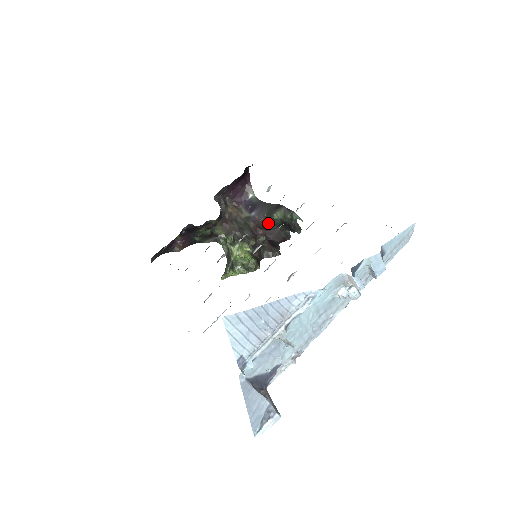
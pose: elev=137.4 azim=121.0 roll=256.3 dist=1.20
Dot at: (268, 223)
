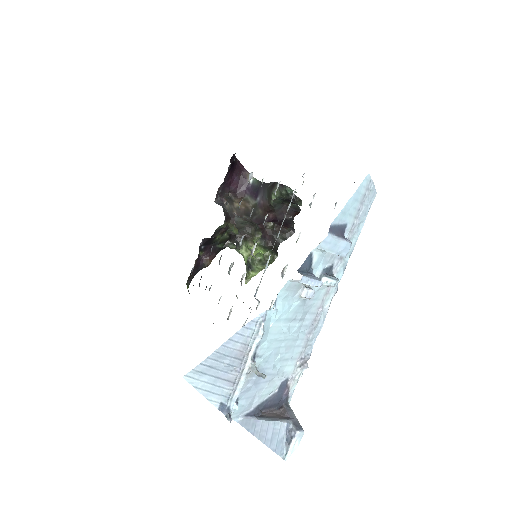
Dot at: (271, 205)
